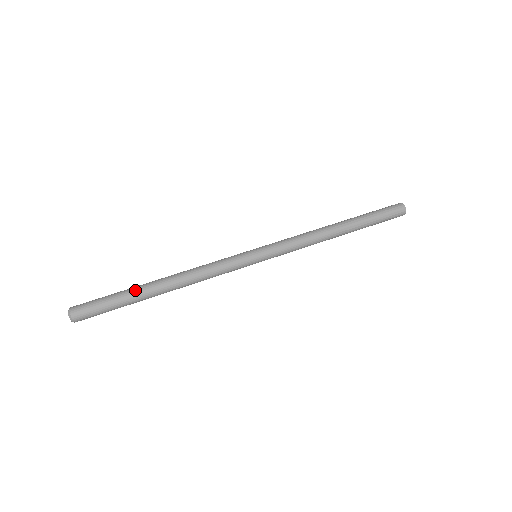
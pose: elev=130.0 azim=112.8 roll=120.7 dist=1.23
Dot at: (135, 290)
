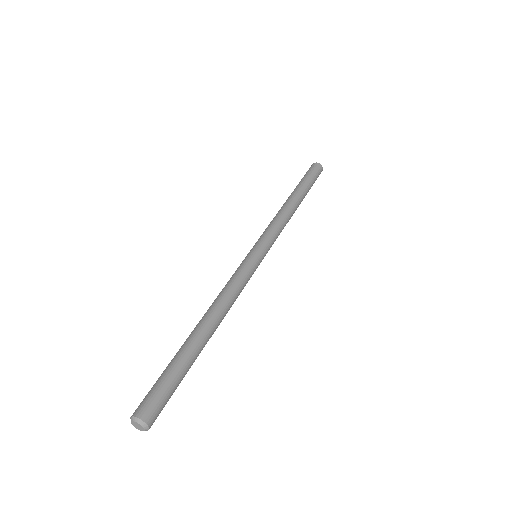
Dot at: (187, 349)
